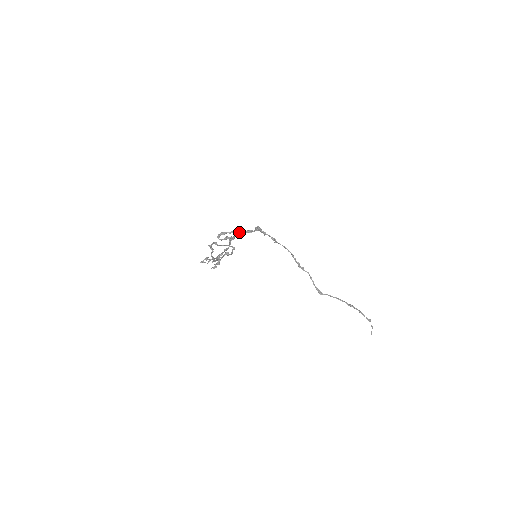
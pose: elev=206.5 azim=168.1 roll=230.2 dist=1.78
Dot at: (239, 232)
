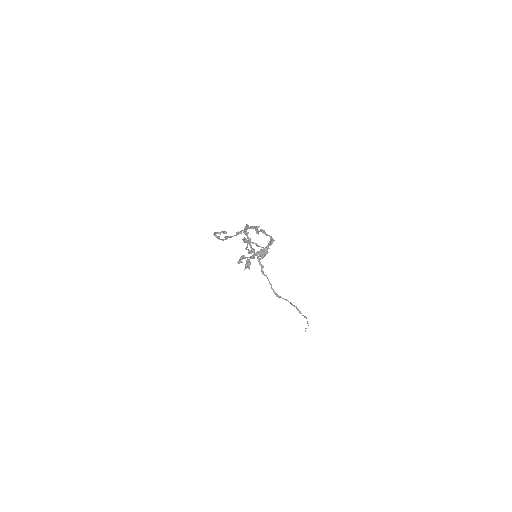
Dot at: (252, 227)
